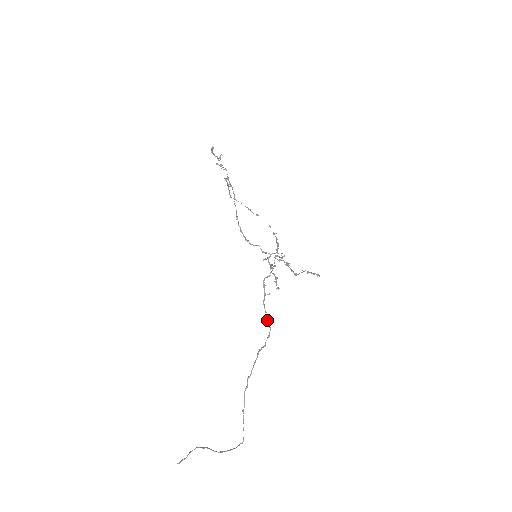
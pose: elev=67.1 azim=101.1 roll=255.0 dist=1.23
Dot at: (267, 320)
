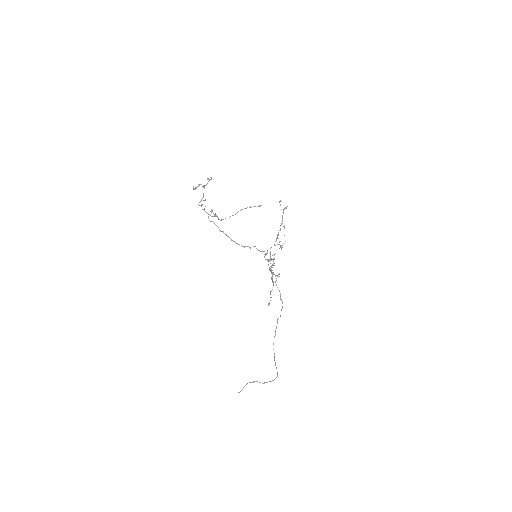
Dot at: occluded
